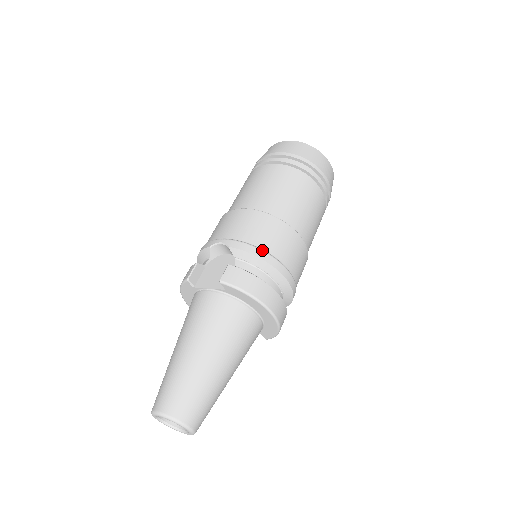
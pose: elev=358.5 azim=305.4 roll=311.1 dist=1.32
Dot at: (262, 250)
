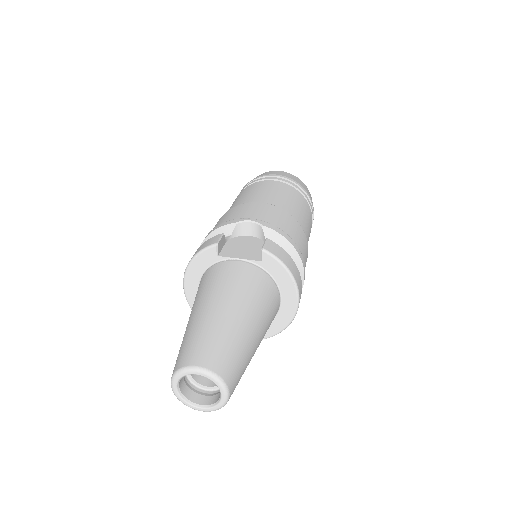
Dot at: (291, 238)
